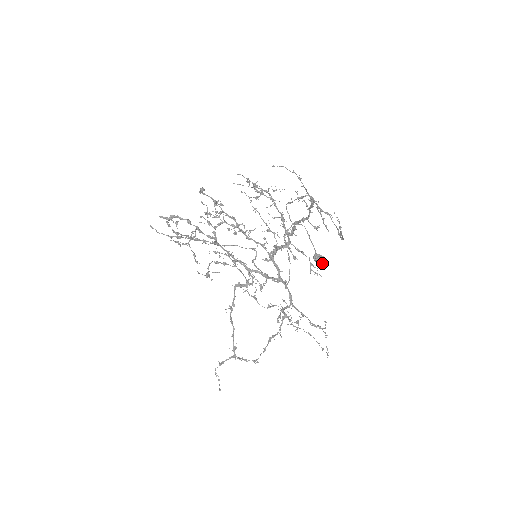
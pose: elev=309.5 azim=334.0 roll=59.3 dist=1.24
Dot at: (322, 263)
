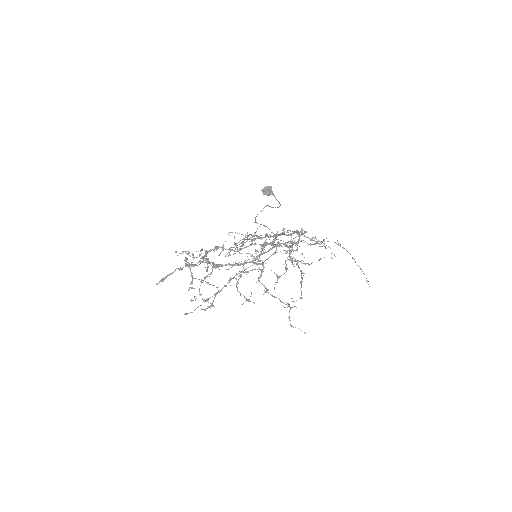
Dot at: (274, 195)
